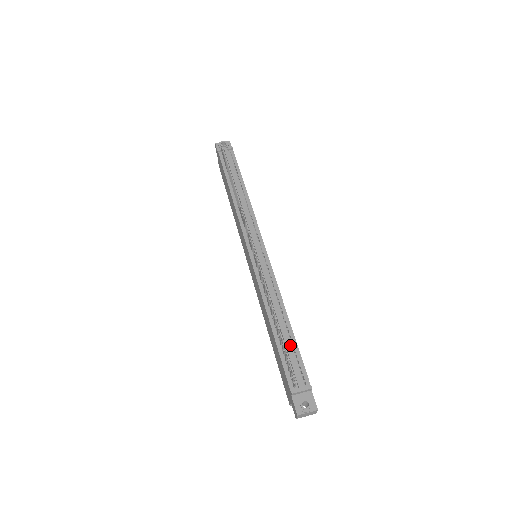
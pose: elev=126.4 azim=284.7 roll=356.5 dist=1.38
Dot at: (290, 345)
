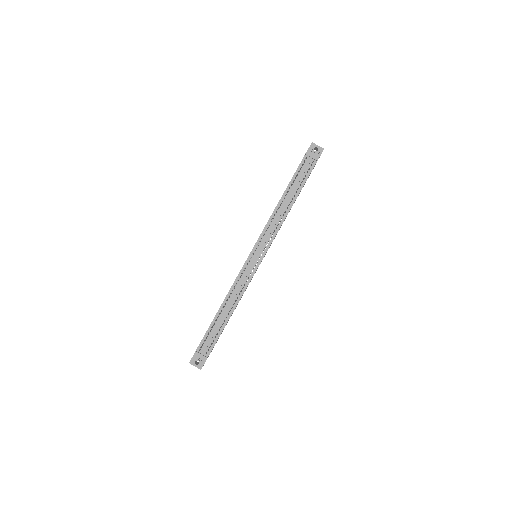
Dot at: (218, 328)
